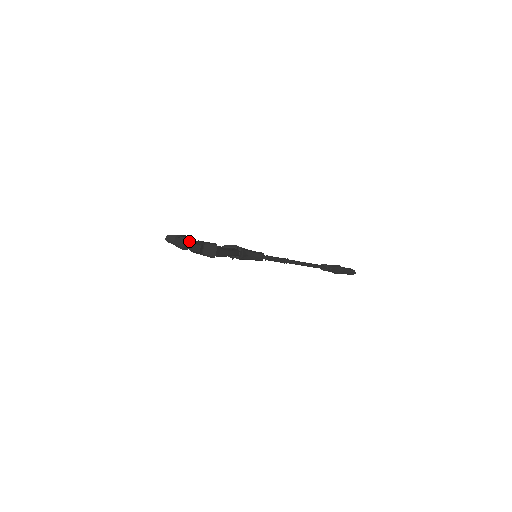
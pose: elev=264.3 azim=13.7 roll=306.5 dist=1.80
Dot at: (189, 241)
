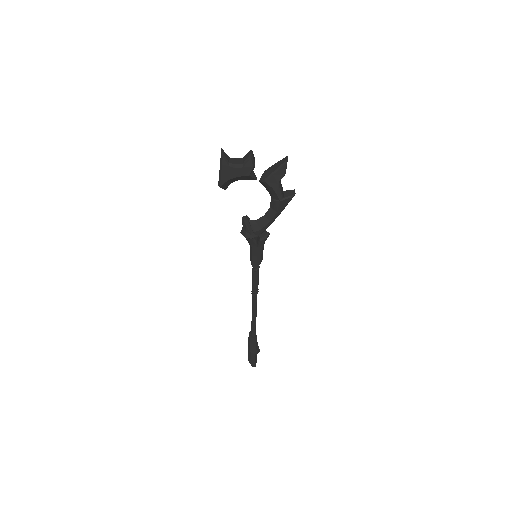
Dot at: occluded
